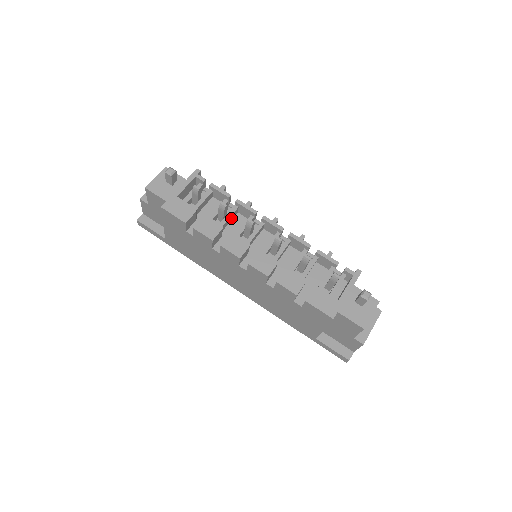
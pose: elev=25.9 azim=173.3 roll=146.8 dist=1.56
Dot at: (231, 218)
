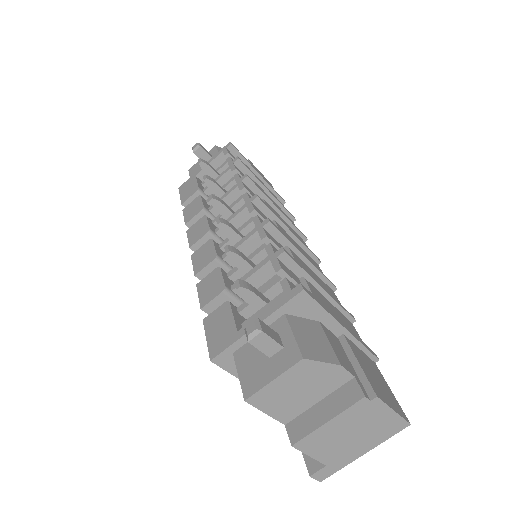
Dot at: (233, 200)
